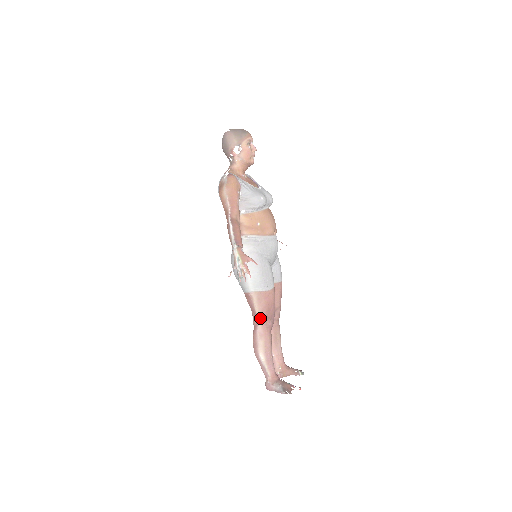
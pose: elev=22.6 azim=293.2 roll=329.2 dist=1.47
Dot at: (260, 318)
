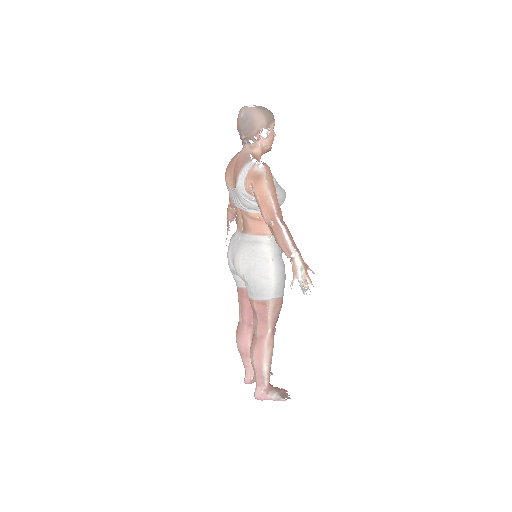
Dot at: (271, 326)
